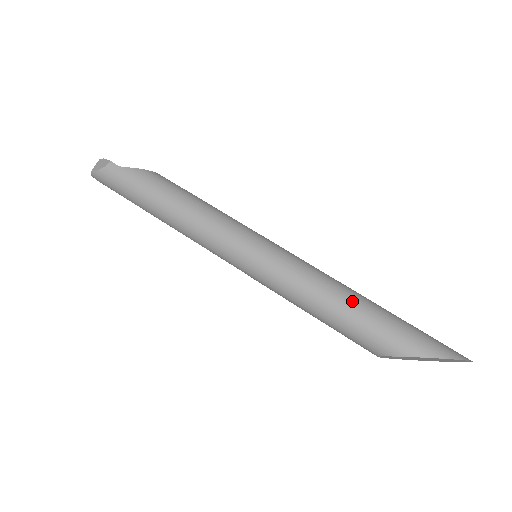
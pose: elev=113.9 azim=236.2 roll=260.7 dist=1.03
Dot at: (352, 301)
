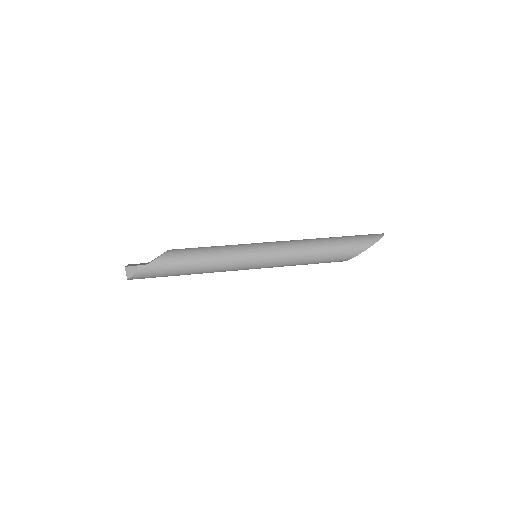
Dot at: (321, 247)
